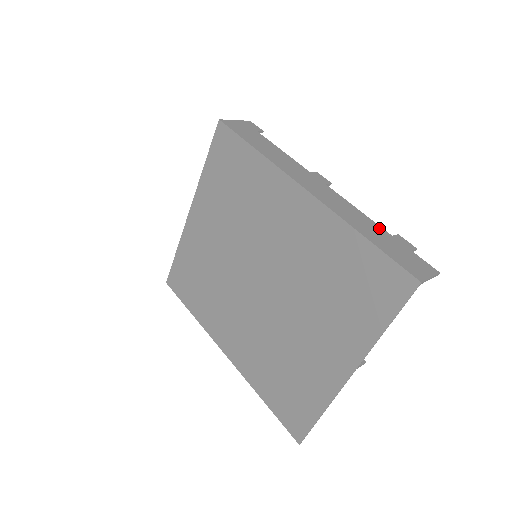
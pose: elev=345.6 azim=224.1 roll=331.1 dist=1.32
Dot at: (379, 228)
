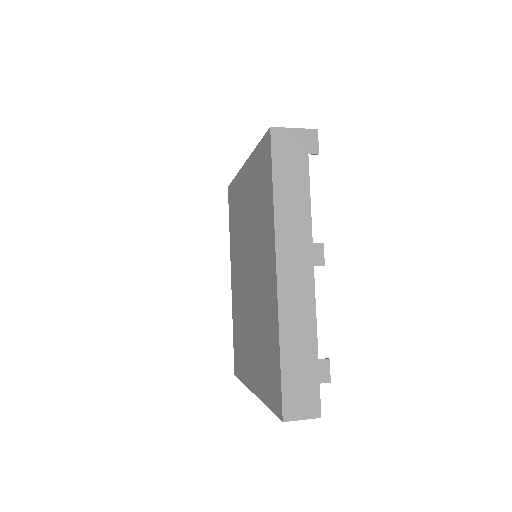
Dot at: (313, 346)
